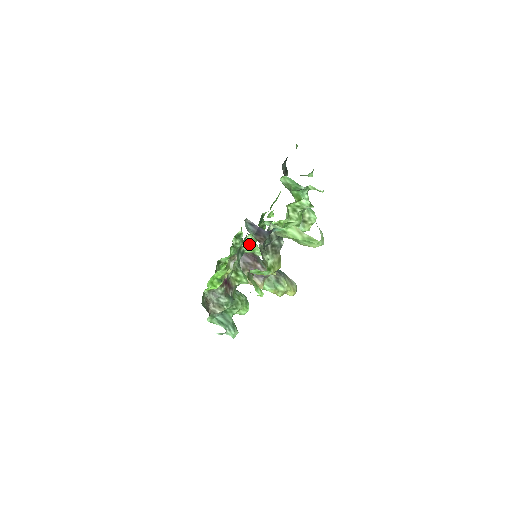
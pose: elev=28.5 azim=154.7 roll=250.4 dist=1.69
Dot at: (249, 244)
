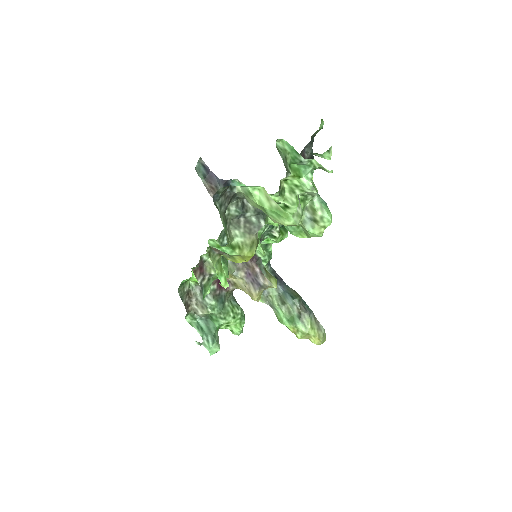
Dot at: occluded
